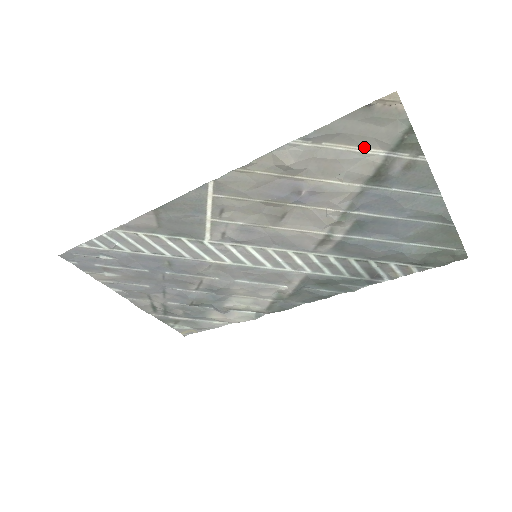
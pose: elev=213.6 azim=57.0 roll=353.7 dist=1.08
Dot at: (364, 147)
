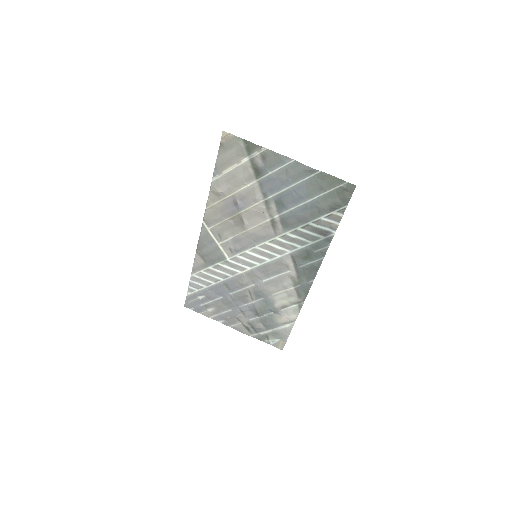
Dot at: (238, 162)
